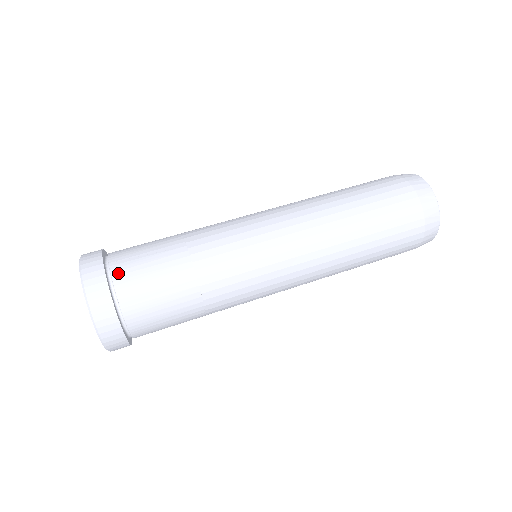
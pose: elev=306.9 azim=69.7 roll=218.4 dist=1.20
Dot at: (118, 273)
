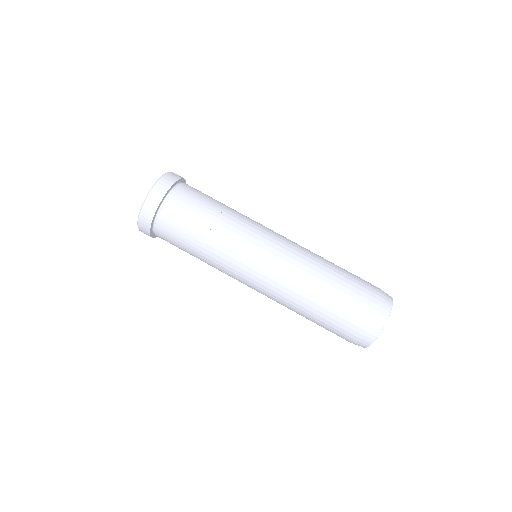
Dot at: (161, 223)
